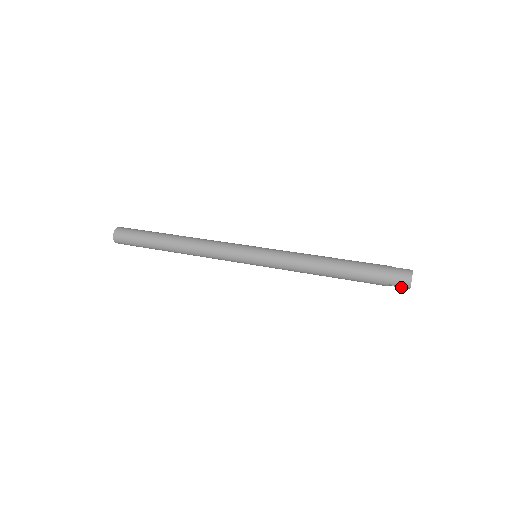
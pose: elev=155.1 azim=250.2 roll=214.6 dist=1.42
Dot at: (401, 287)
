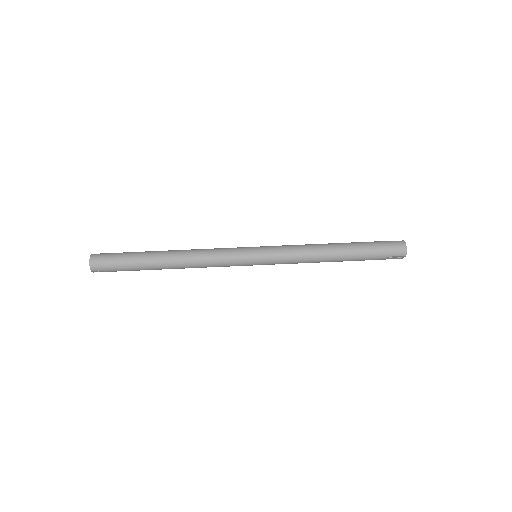
Dot at: (396, 258)
